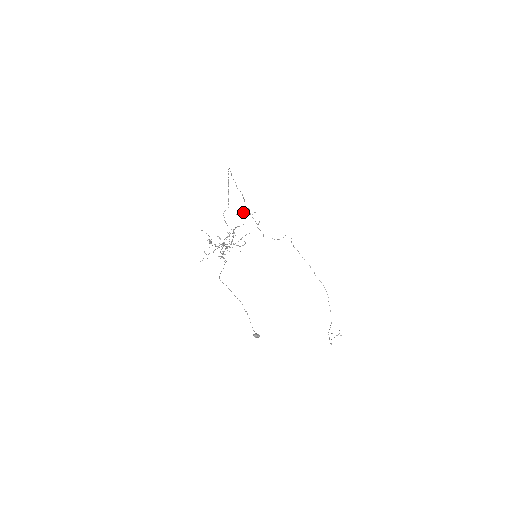
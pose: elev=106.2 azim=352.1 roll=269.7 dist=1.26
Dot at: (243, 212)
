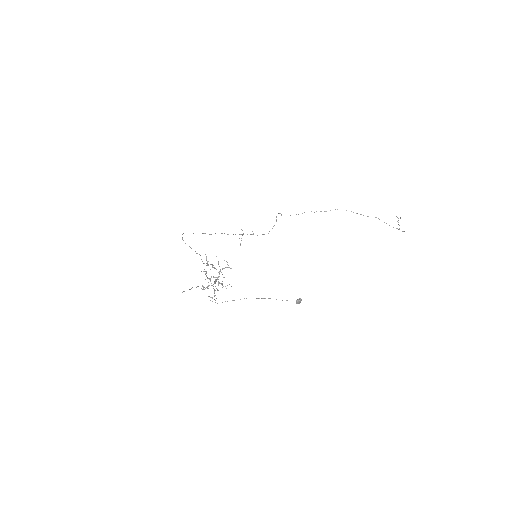
Dot at: occluded
